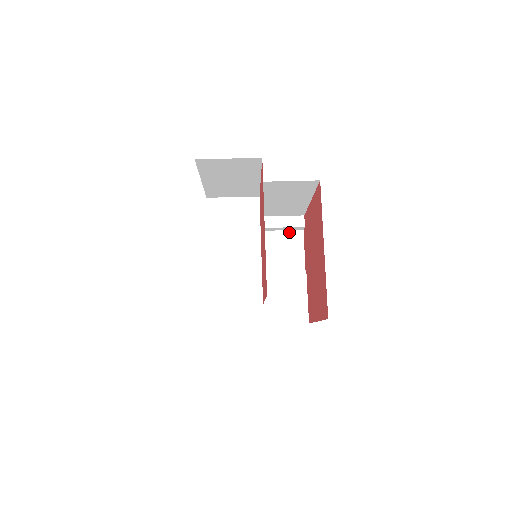
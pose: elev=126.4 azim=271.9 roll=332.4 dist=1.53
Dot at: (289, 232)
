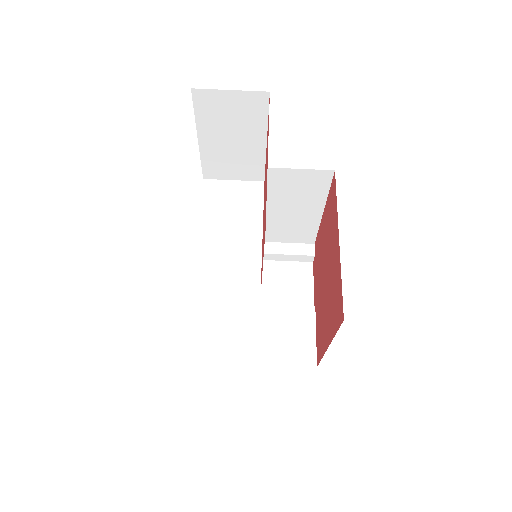
Dot at: (296, 263)
